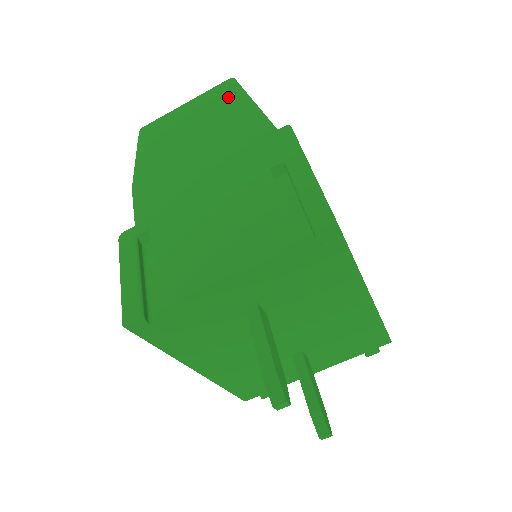
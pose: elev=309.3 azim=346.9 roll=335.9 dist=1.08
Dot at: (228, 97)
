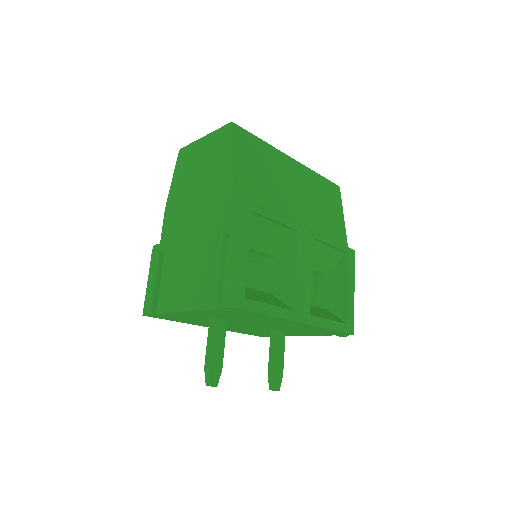
Dot at: (224, 145)
